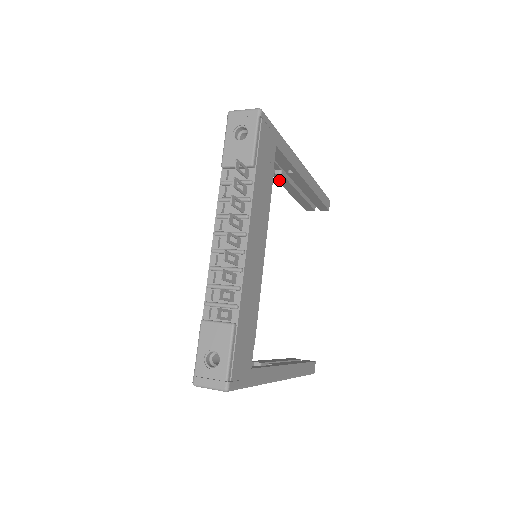
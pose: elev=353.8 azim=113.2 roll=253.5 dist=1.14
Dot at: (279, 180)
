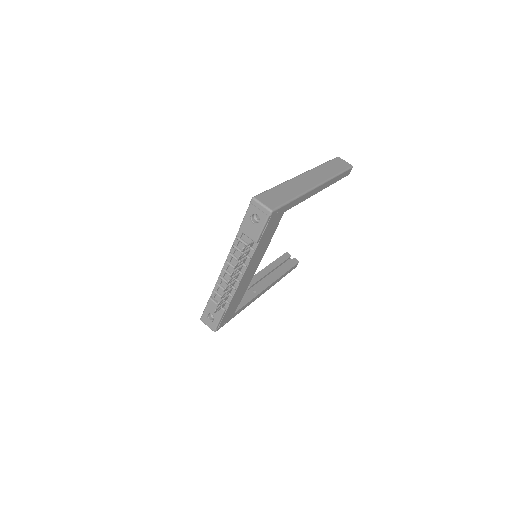
Dot at: occluded
